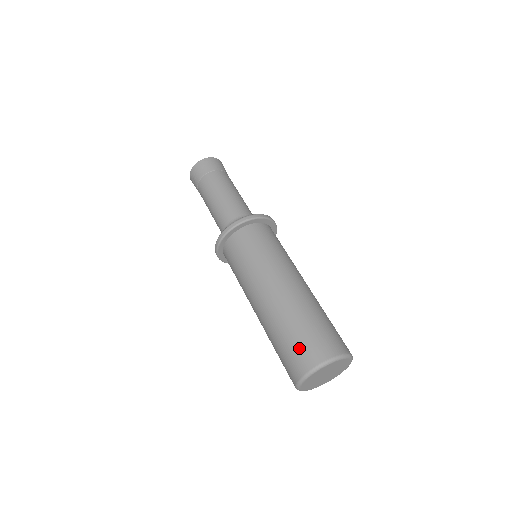
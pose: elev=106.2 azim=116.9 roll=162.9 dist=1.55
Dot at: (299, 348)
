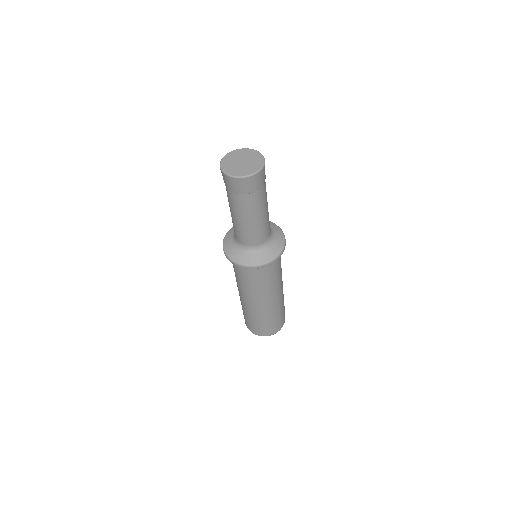
Dot at: (256, 328)
